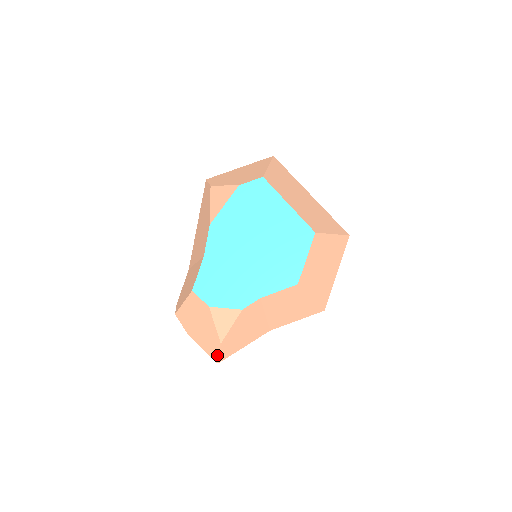
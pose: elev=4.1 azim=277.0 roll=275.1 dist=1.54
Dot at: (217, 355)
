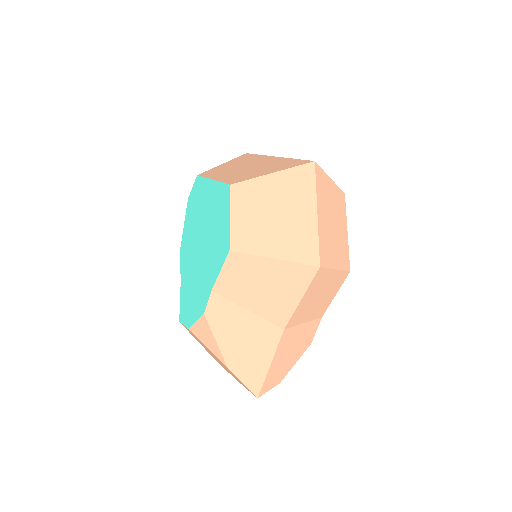
Dot at: (245, 386)
